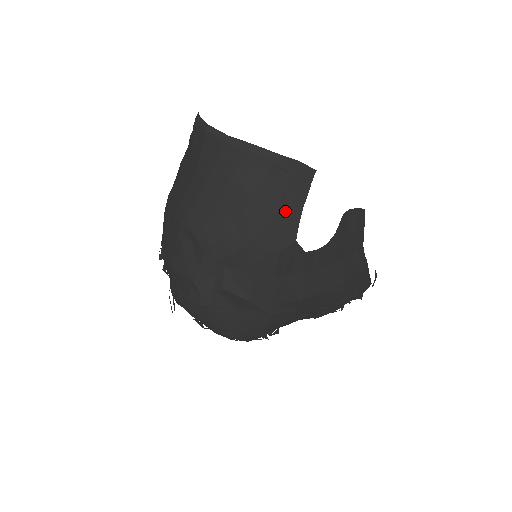
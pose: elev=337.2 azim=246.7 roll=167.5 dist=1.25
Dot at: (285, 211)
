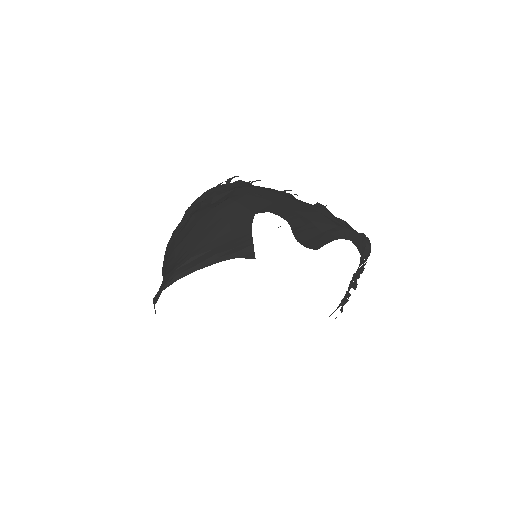
Dot at: occluded
